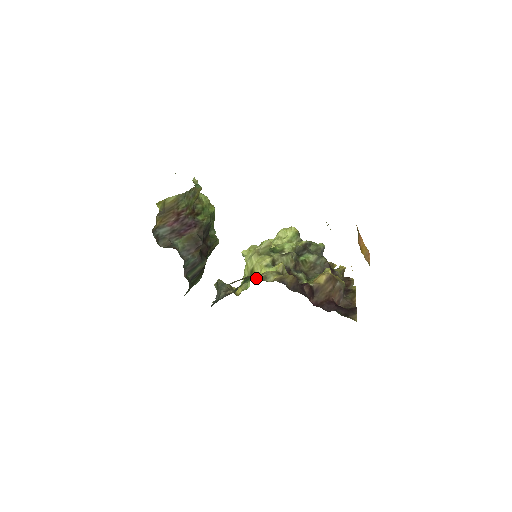
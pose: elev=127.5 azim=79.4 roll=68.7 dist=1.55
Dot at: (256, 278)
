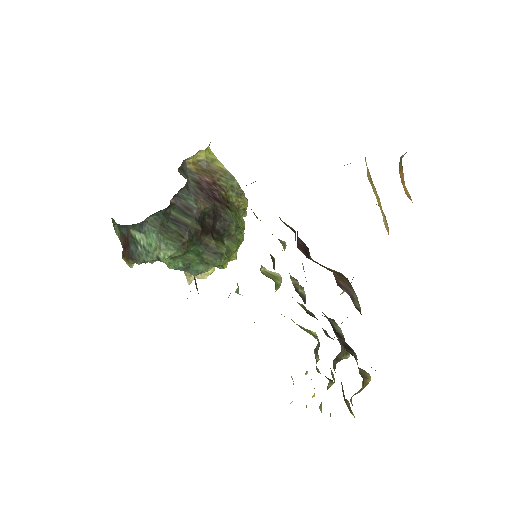
Dot at: occluded
